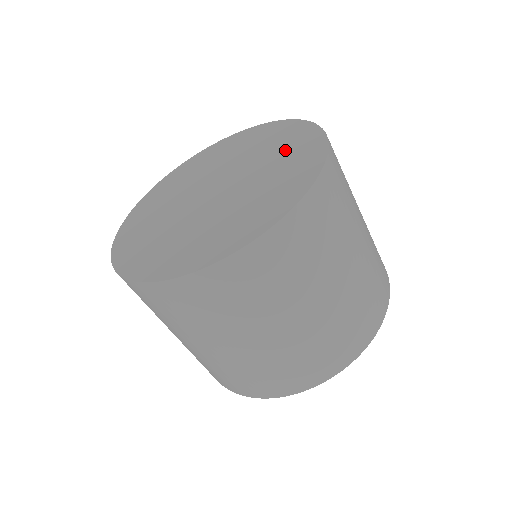
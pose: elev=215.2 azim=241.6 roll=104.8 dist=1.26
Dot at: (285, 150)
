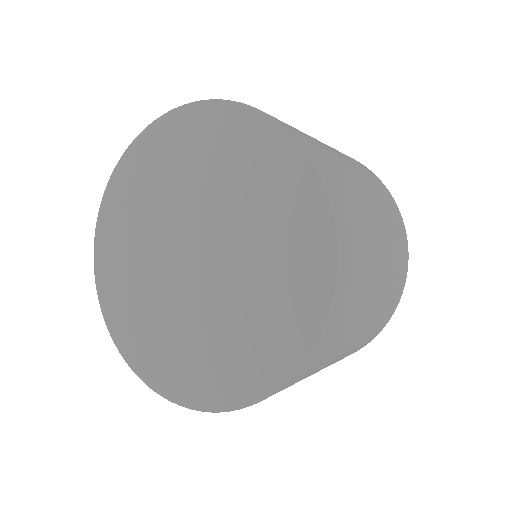
Dot at: (271, 205)
